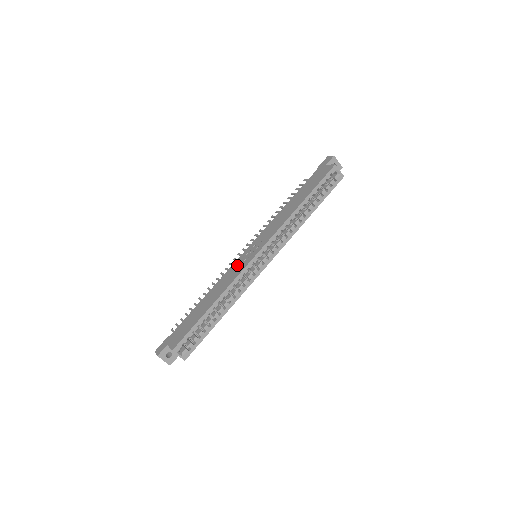
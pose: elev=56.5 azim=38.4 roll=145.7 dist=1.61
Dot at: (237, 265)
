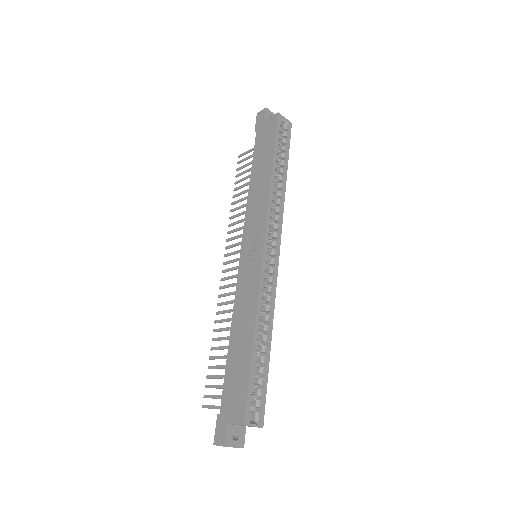
Dot at: (245, 277)
